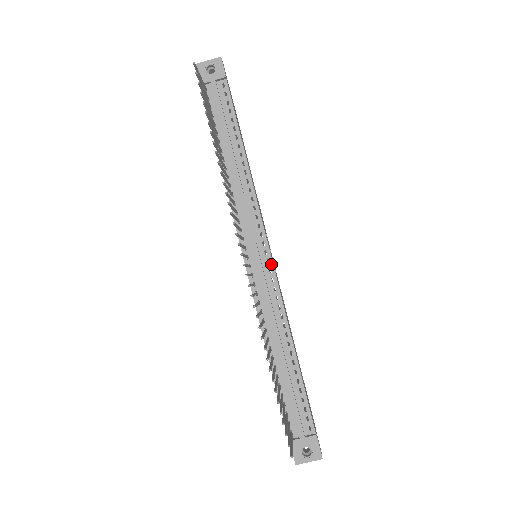
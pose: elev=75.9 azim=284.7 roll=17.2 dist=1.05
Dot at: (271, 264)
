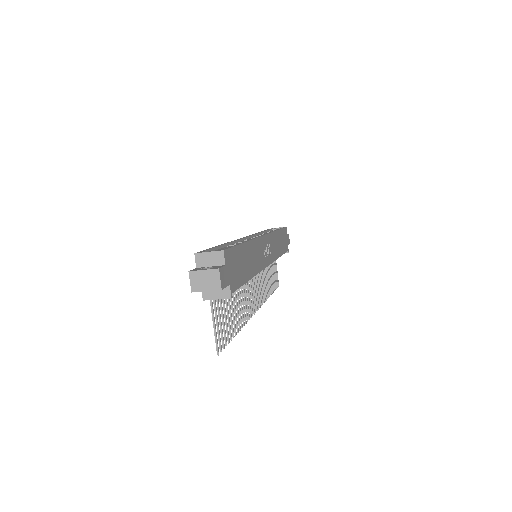
Dot at: (269, 264)
